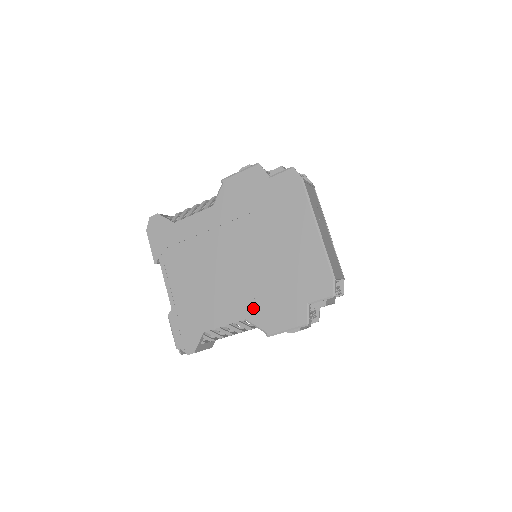
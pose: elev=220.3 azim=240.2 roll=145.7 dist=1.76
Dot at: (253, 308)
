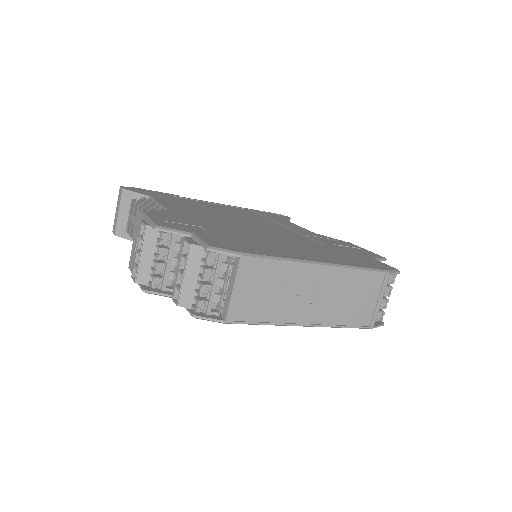
Dot at: occluded
